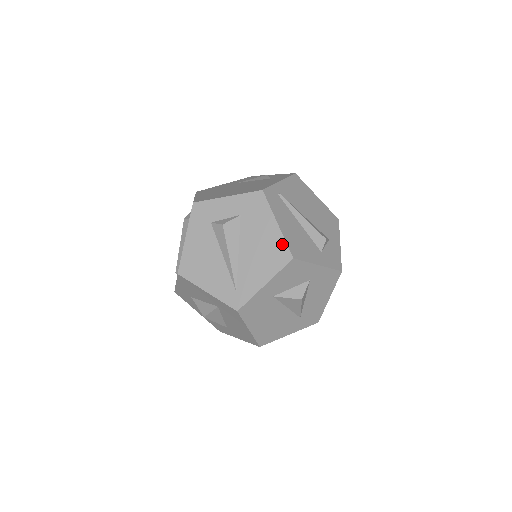
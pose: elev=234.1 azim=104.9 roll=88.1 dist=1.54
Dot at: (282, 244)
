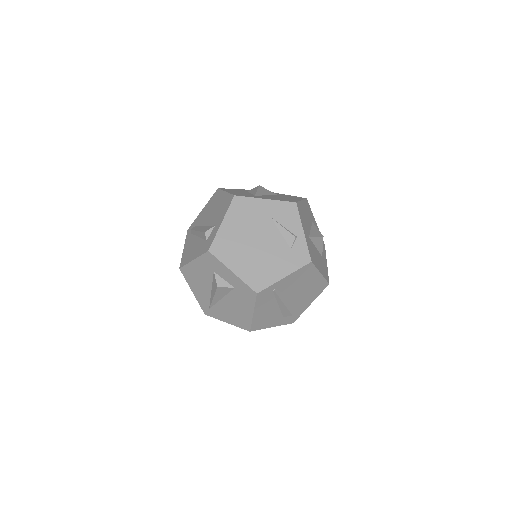
Dot at: (249, 322)
